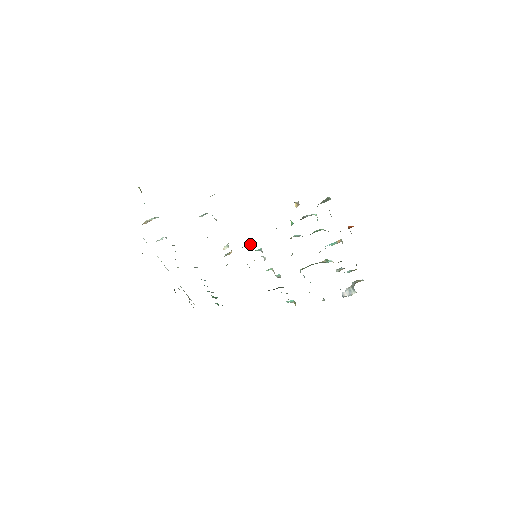
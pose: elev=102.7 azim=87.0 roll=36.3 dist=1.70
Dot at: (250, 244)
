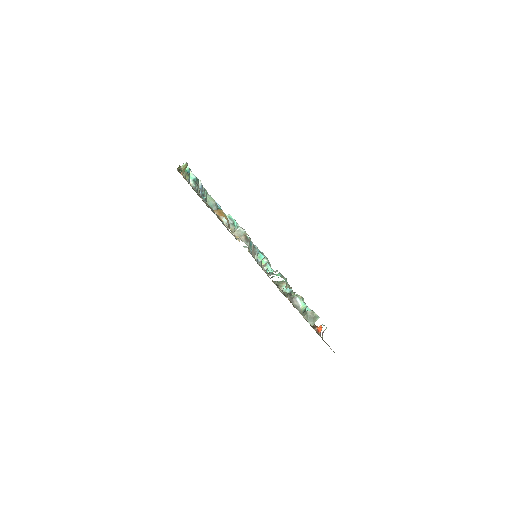
Dot at: (257, 251)
